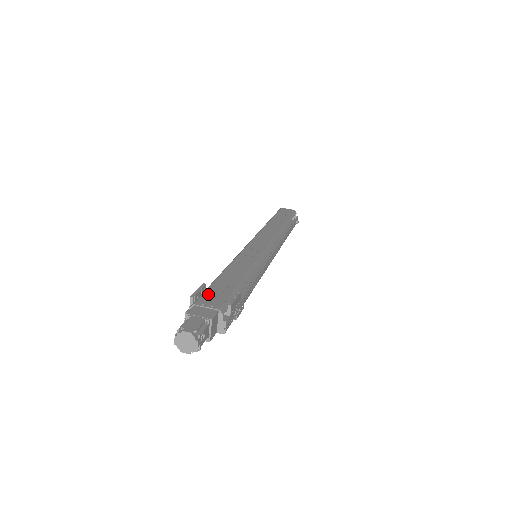
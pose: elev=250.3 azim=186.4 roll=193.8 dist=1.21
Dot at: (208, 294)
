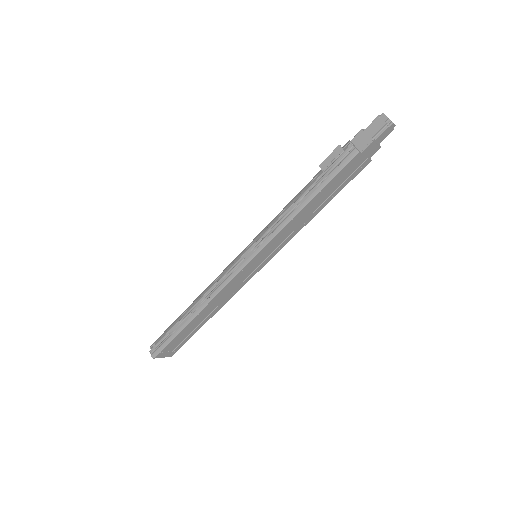
Dot at: occluded
